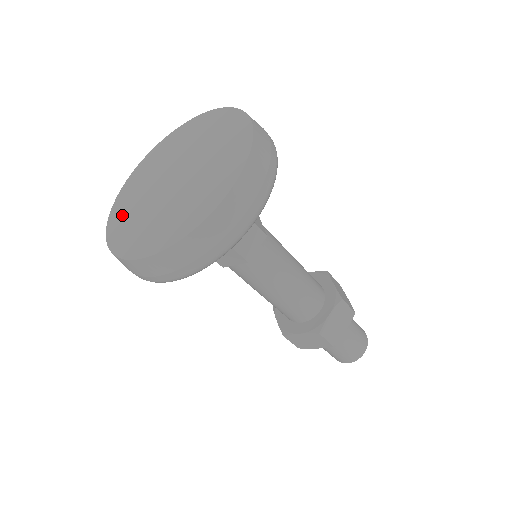
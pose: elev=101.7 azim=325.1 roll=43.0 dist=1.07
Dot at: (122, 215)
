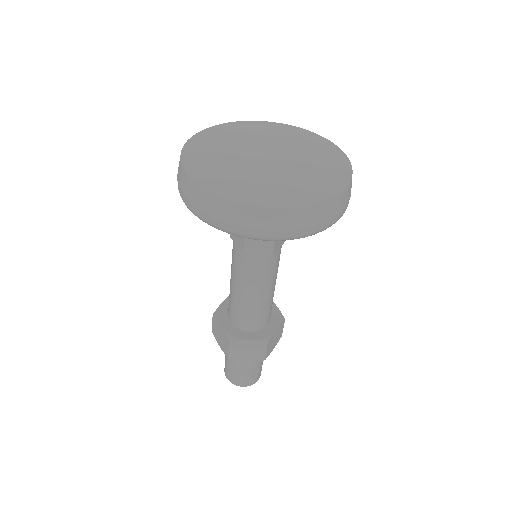
Dot at: (206, 166)
